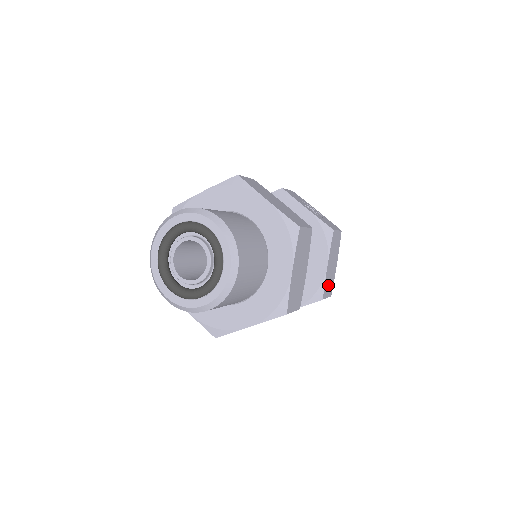
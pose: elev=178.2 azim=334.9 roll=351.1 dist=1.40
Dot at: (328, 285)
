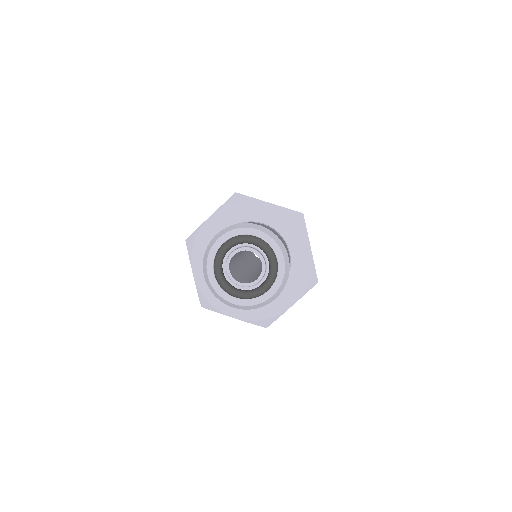
Dot at: occluded
